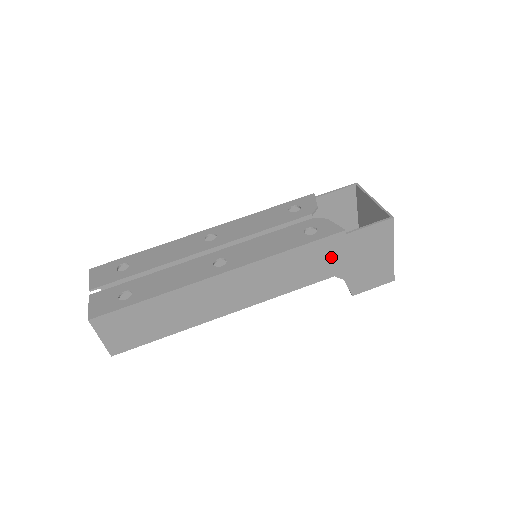
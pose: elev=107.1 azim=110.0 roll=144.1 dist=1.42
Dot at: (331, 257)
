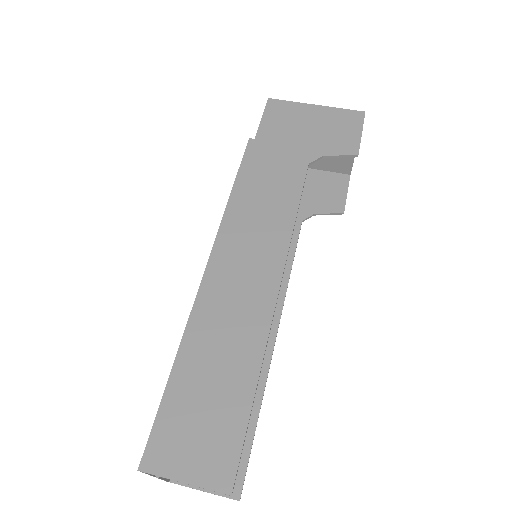
Dot at: (276, 160)
